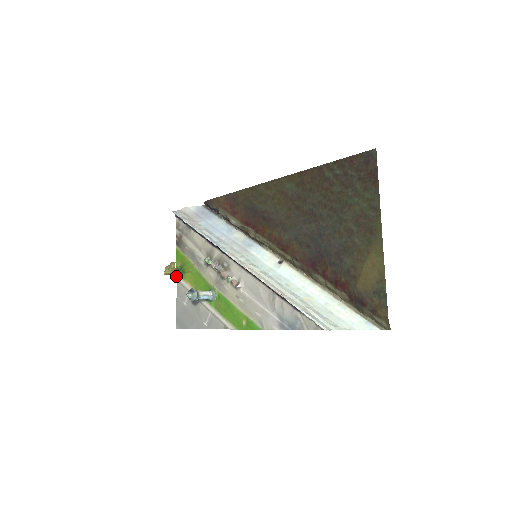
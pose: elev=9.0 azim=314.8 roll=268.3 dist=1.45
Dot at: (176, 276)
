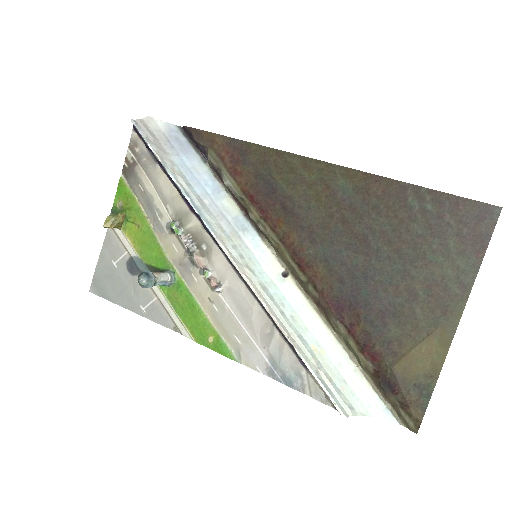
Dot at: occluded
